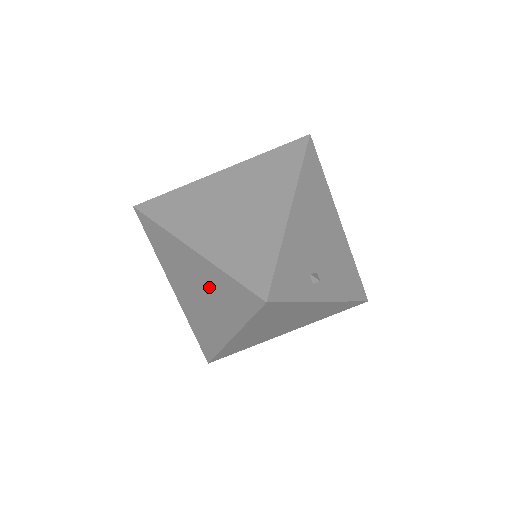
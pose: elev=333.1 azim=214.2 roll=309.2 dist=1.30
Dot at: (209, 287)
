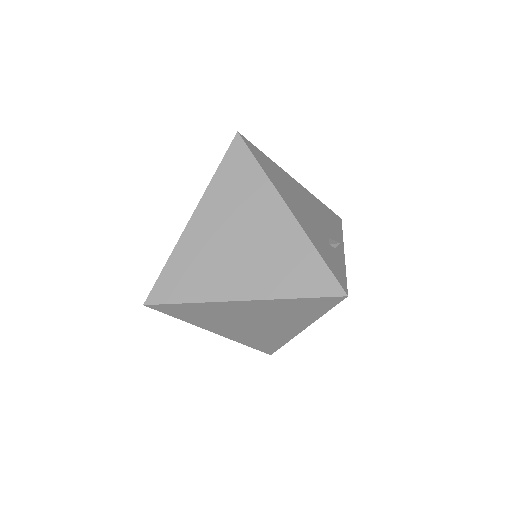
Dot at: (270, 314)
